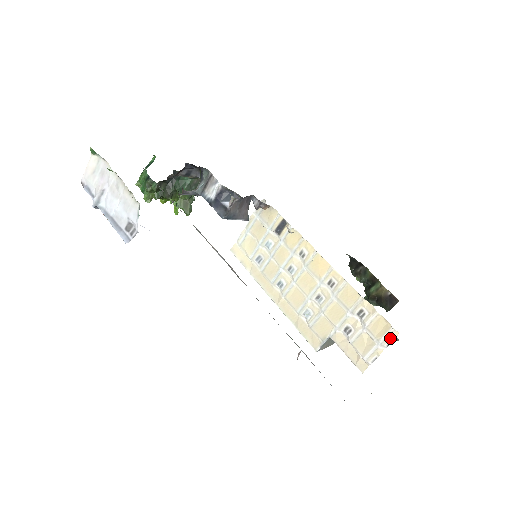
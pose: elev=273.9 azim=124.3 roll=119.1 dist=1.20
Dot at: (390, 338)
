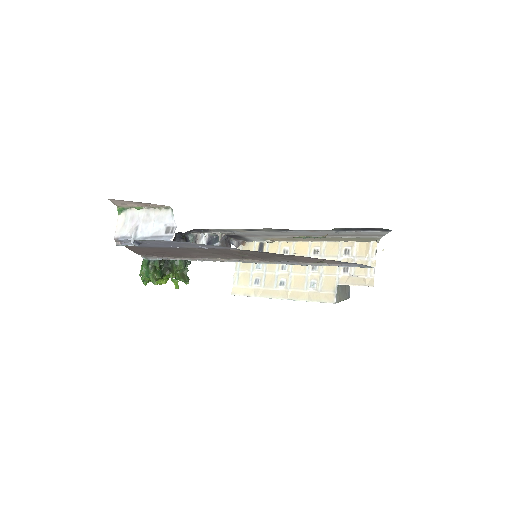
Dot at: (374, 249)
